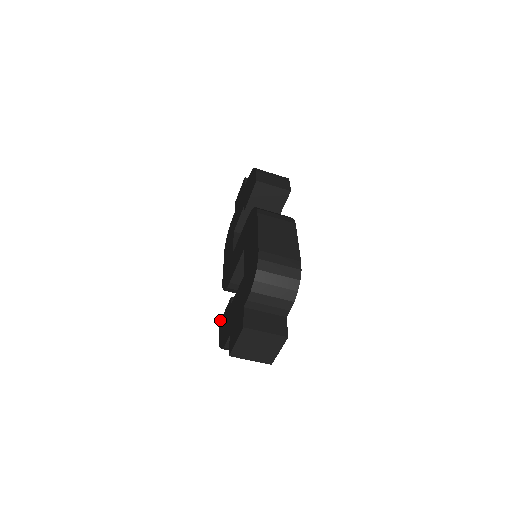
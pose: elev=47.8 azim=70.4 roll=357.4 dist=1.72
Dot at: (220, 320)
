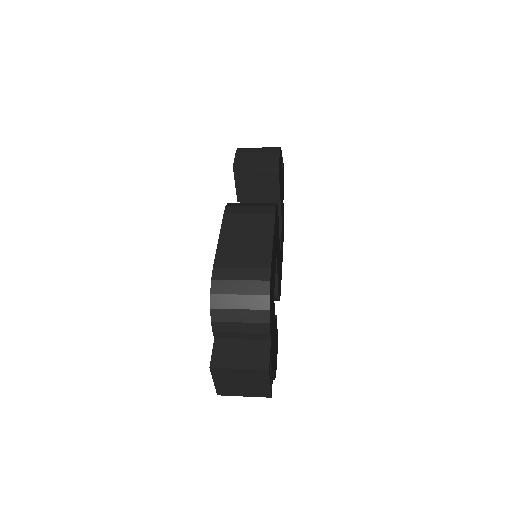
Dot at: occluded
